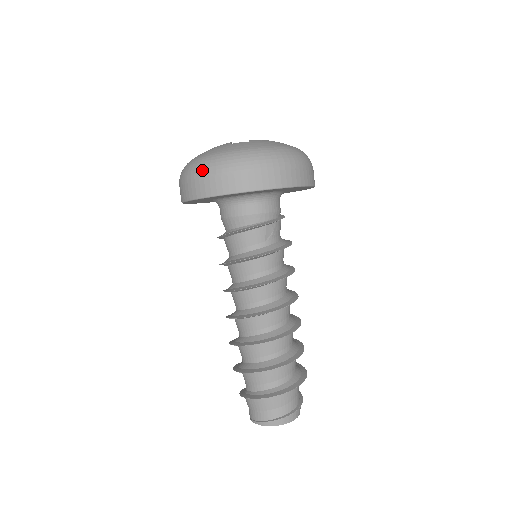
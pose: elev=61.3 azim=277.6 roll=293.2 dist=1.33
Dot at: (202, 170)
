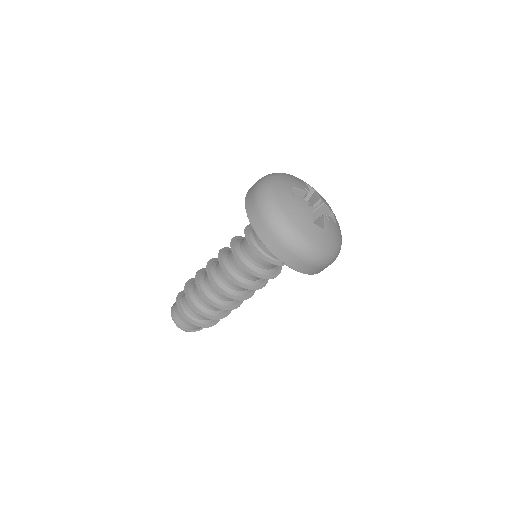
Dot at: (284, 238)
